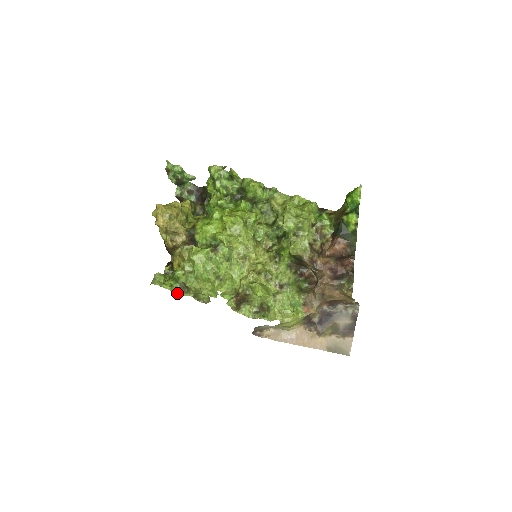
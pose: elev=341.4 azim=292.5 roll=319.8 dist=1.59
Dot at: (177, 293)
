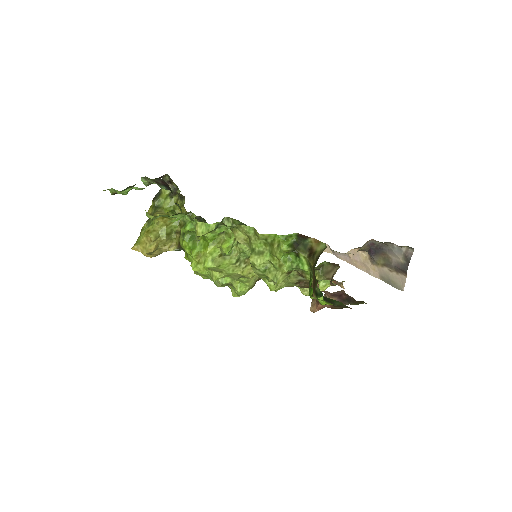
Dot at: occluded
